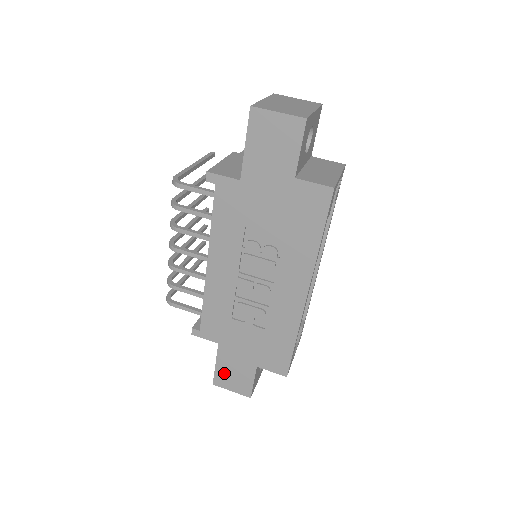
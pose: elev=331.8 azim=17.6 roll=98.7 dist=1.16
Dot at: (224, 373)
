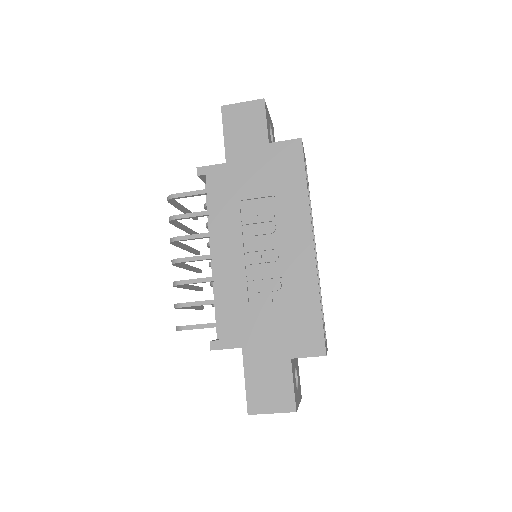
Dot at: (257, 389)
